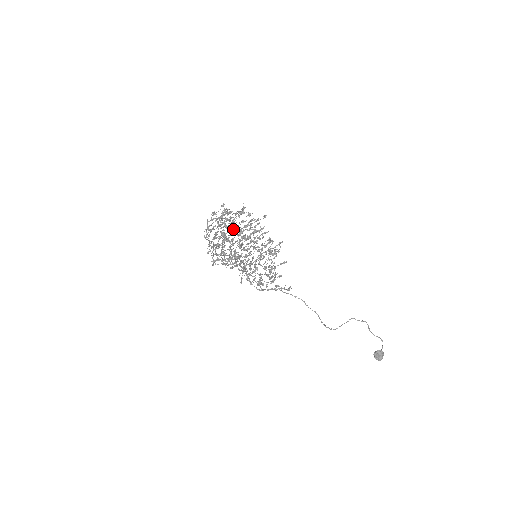
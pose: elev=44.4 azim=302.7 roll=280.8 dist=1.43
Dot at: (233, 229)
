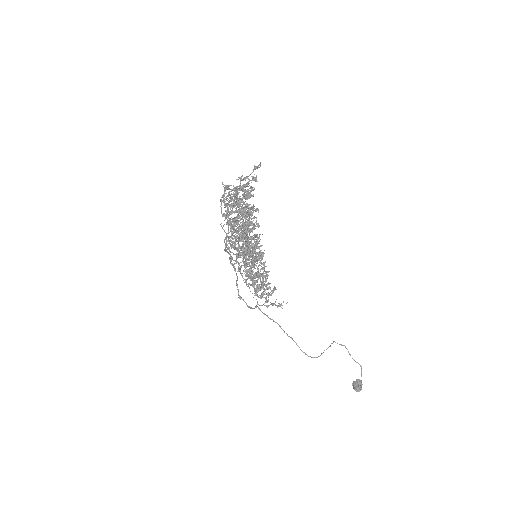
Dot at: occluded
